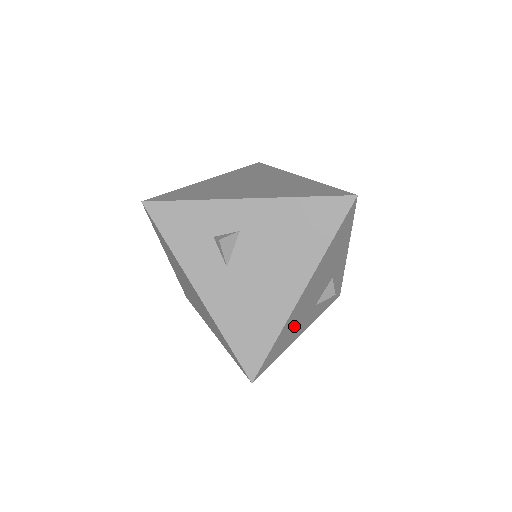
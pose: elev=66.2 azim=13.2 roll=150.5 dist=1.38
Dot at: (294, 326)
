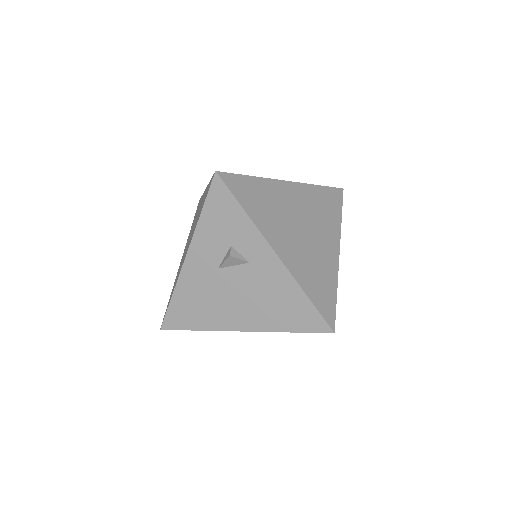
Dot at: occluded
